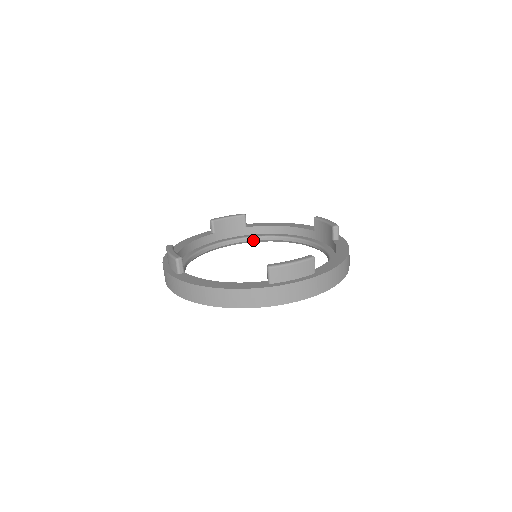
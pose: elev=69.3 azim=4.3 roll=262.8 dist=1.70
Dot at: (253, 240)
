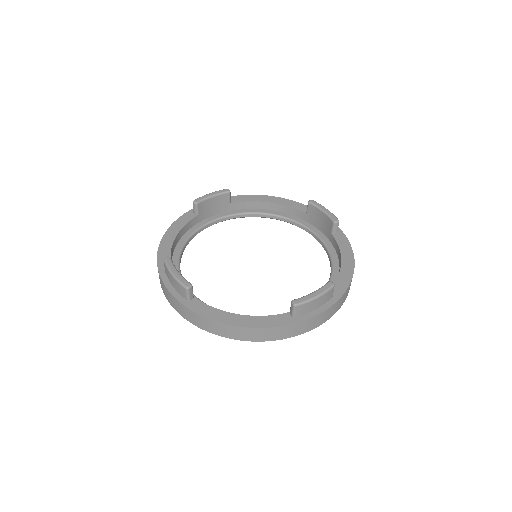
Dot at: (238, 217)
